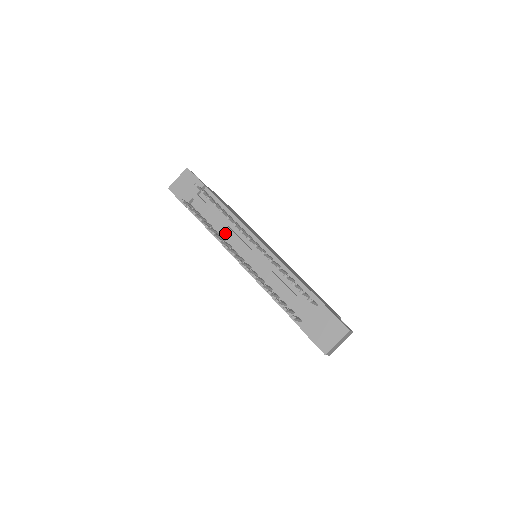
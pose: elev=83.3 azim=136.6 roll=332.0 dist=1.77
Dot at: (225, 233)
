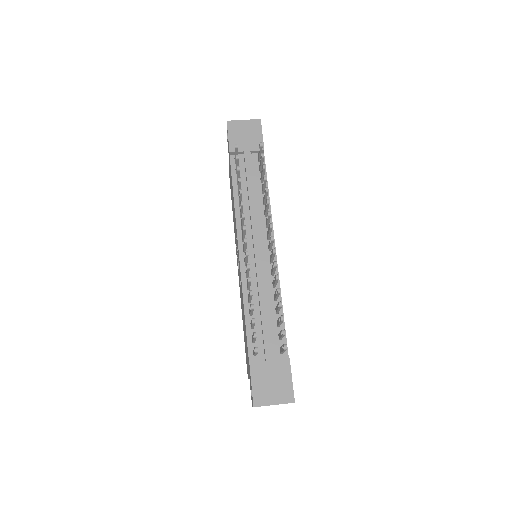
Dot at: (248, 211)
